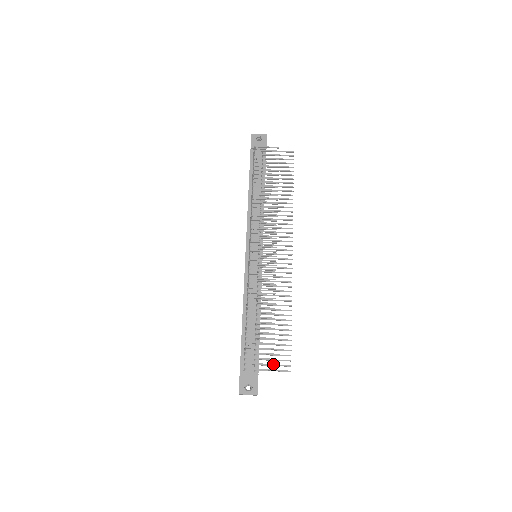
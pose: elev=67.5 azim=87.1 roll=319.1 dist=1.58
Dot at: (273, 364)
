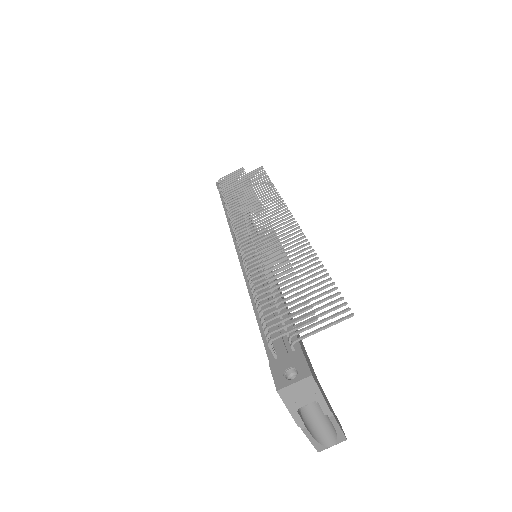
Dot at: (313, 312)
